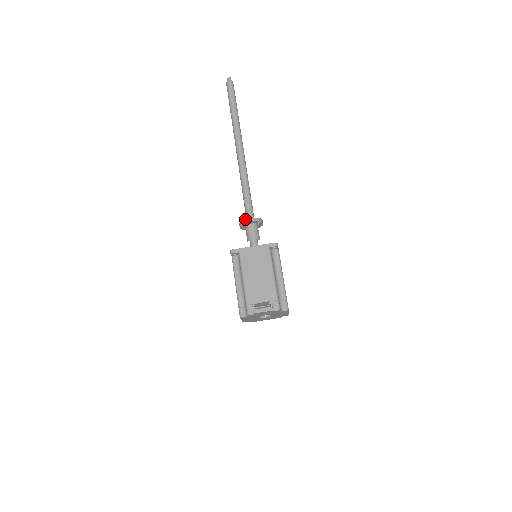
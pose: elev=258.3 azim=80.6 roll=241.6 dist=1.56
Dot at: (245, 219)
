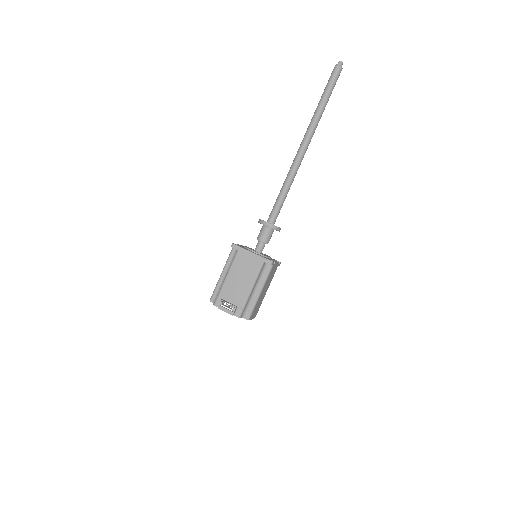
Dot at: occluded
